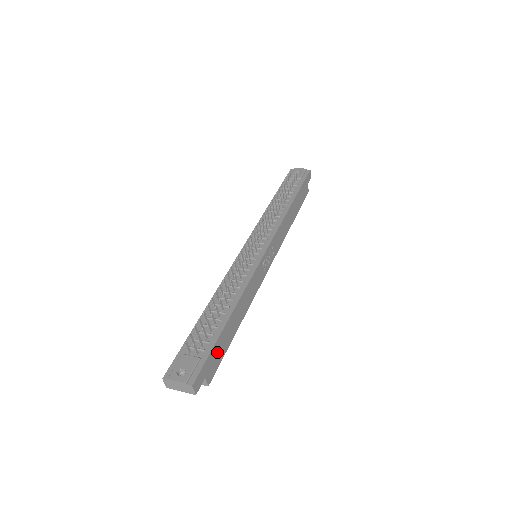
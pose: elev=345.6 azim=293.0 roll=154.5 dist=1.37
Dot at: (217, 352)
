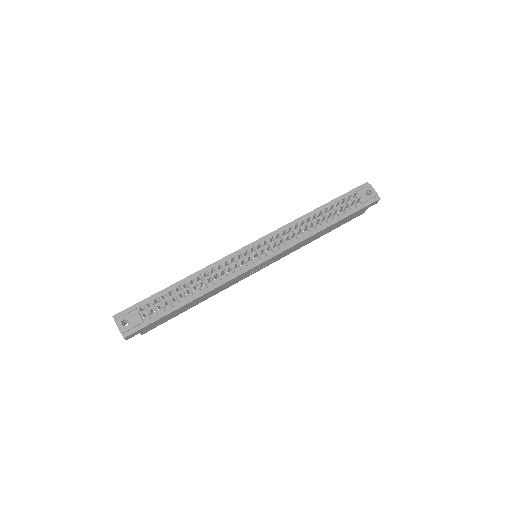
Dot at: (161, 320)
